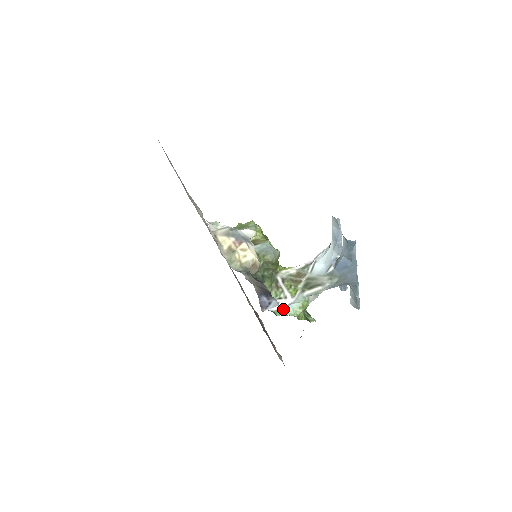
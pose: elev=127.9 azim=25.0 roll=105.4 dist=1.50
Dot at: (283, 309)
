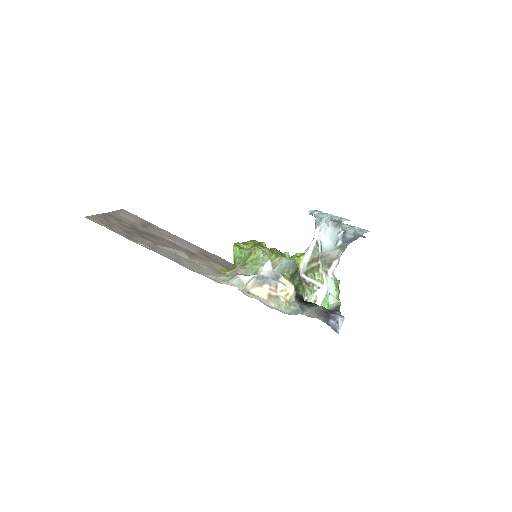
Dot at: (326, 301)
